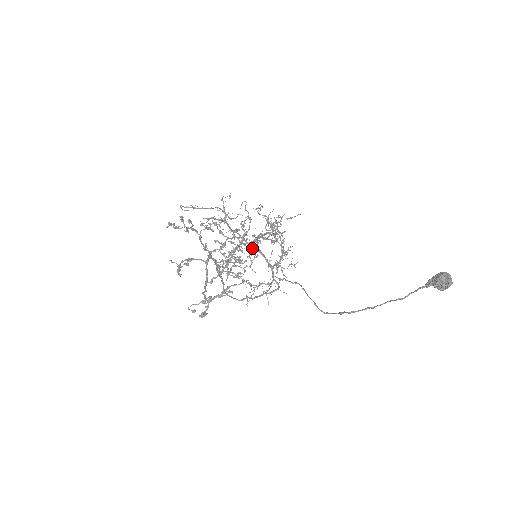
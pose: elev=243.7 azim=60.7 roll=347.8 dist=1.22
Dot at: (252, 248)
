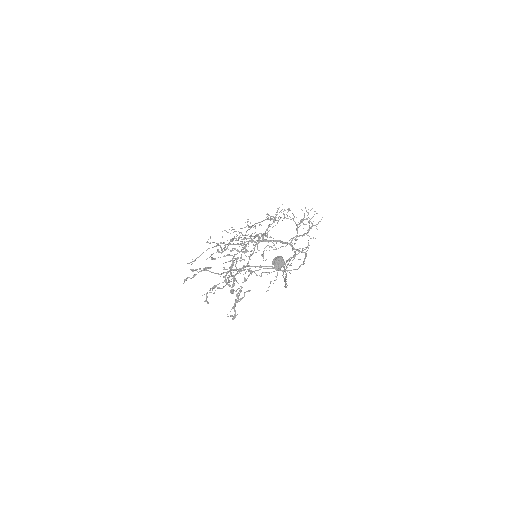
Dot at: (240, 260)
